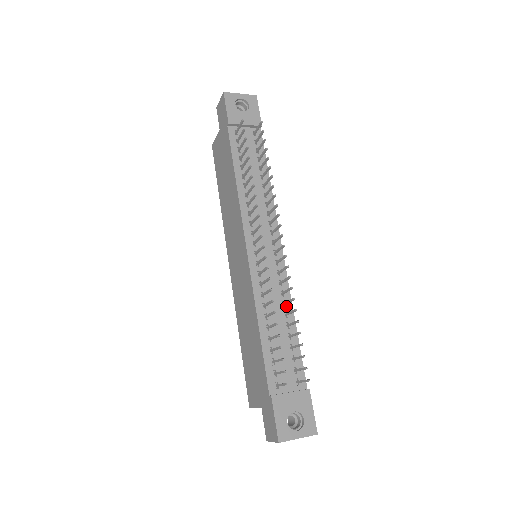
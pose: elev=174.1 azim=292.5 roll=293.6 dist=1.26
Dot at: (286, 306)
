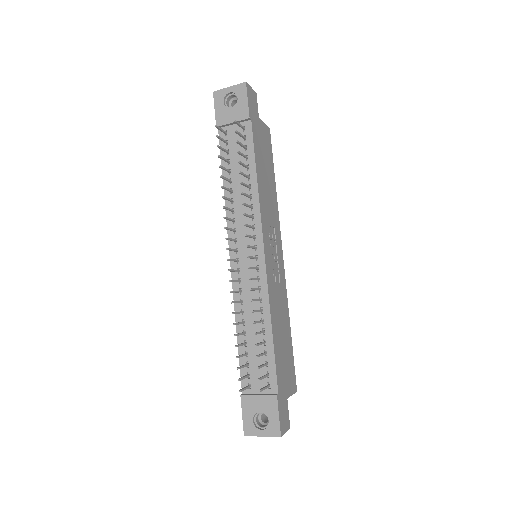
Dot at: (264, 312)
